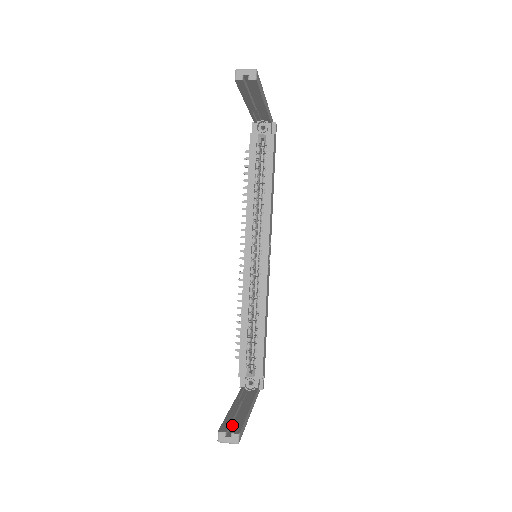
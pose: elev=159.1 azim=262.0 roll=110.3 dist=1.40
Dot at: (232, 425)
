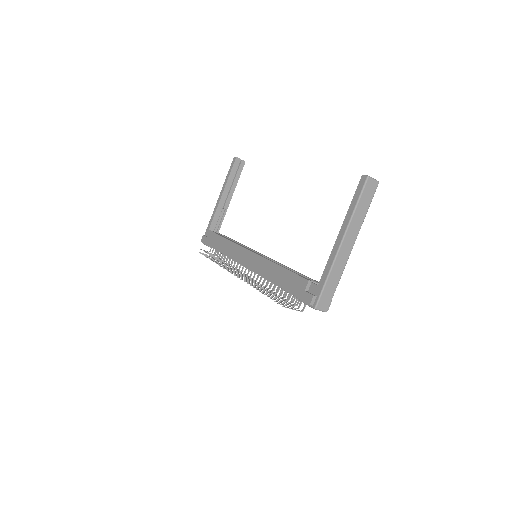
Dot at: occluded
